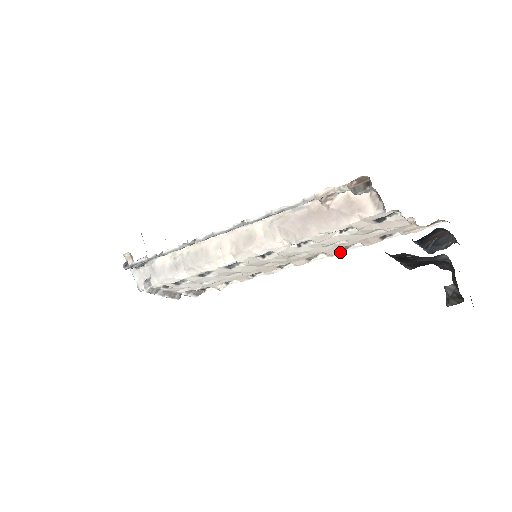
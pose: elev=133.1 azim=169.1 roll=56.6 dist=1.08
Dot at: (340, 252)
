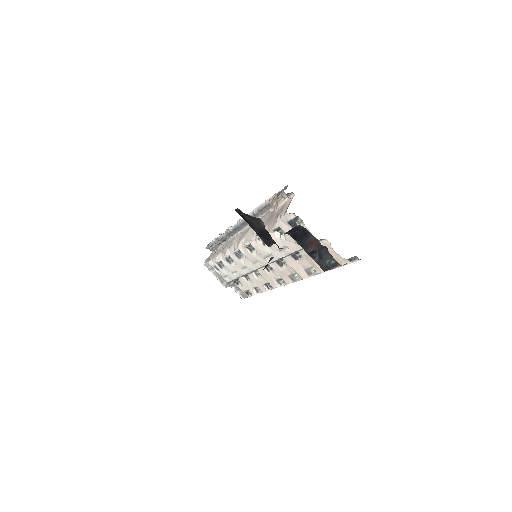
Dot at: (306, 276)
